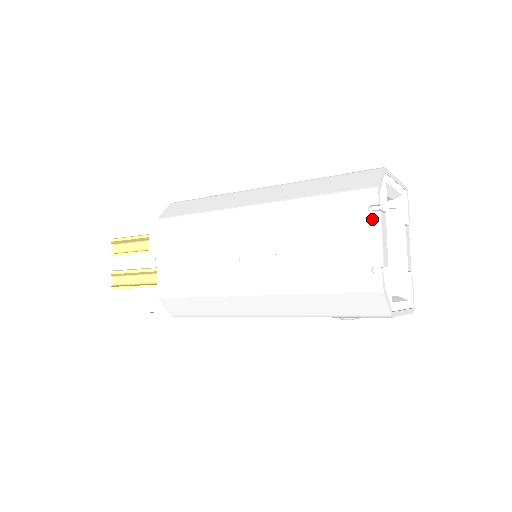
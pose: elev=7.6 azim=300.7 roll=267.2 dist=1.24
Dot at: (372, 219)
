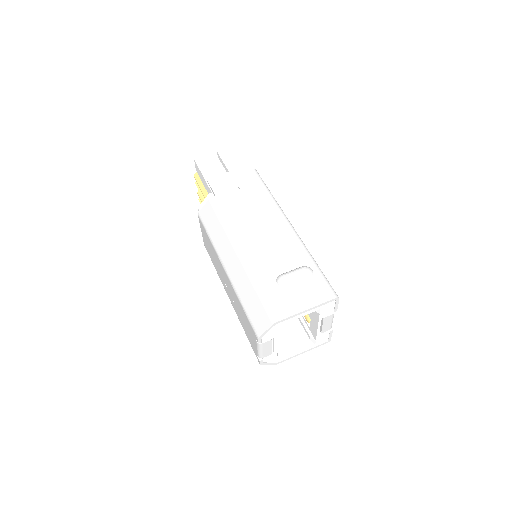
Dot at: (256, 344)
